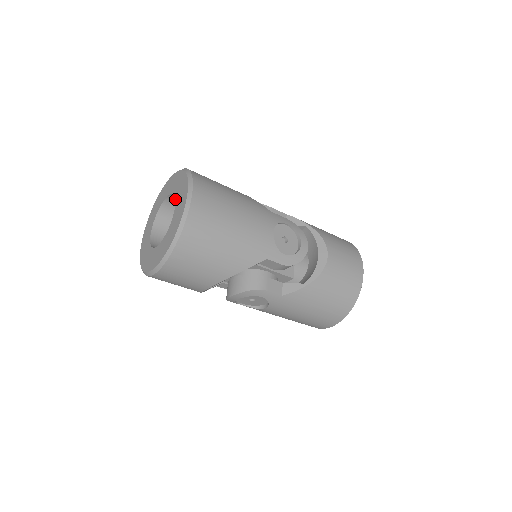
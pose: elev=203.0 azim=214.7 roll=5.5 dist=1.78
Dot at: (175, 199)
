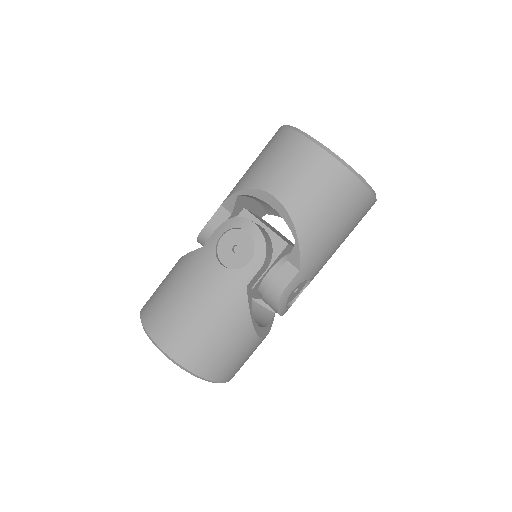
Dot at: occluded
